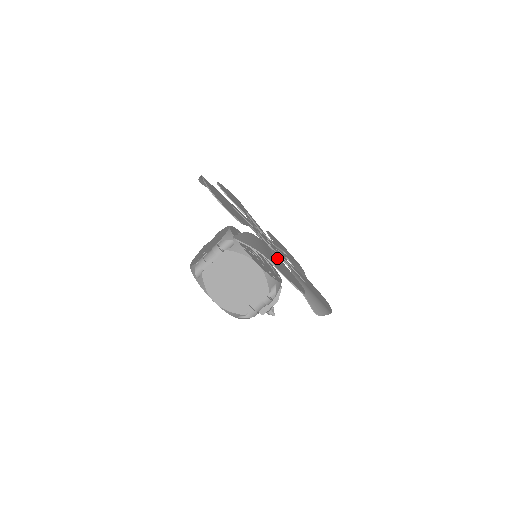
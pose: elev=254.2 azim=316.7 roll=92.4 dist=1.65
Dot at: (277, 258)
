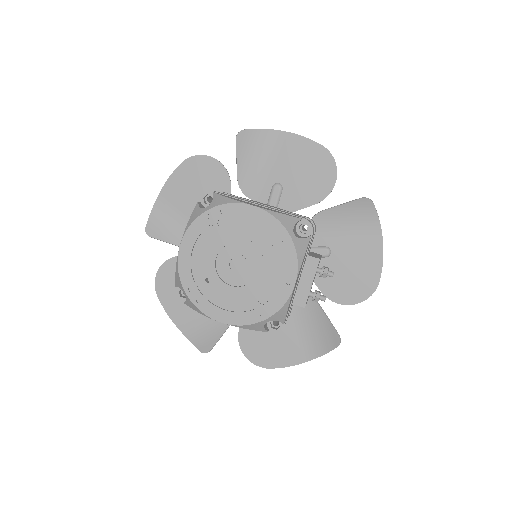
Dot at: (284, 198)
